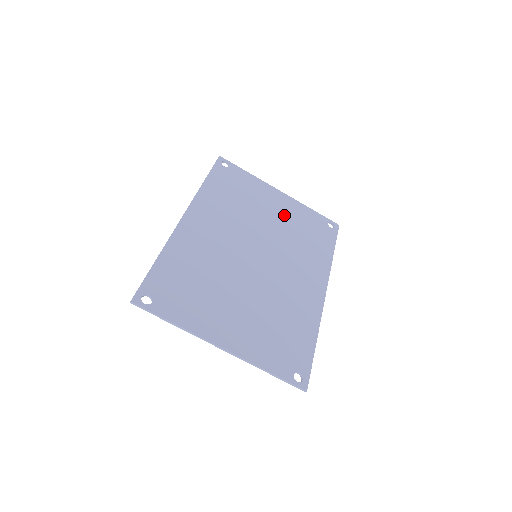
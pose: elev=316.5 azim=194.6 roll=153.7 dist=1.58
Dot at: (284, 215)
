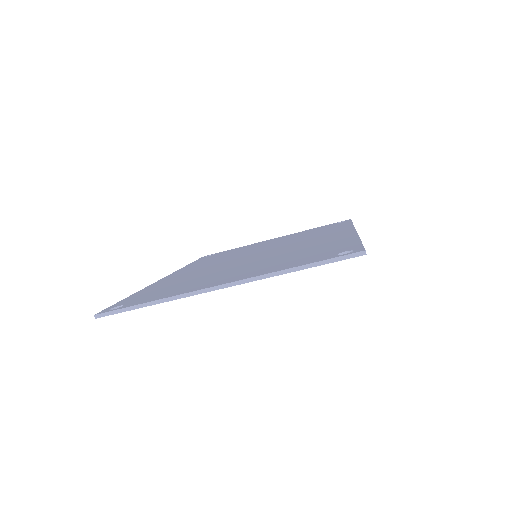
Dot at: (282, 239)
